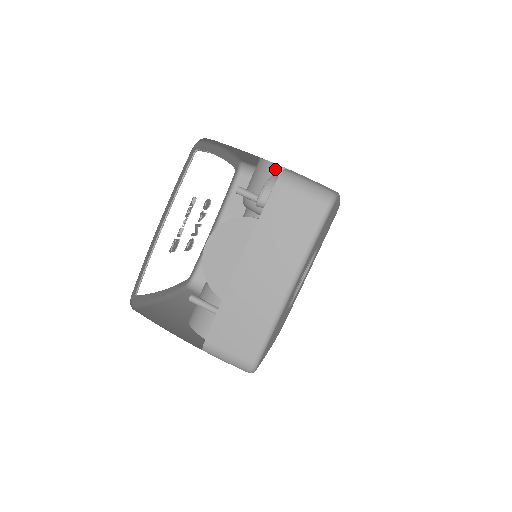
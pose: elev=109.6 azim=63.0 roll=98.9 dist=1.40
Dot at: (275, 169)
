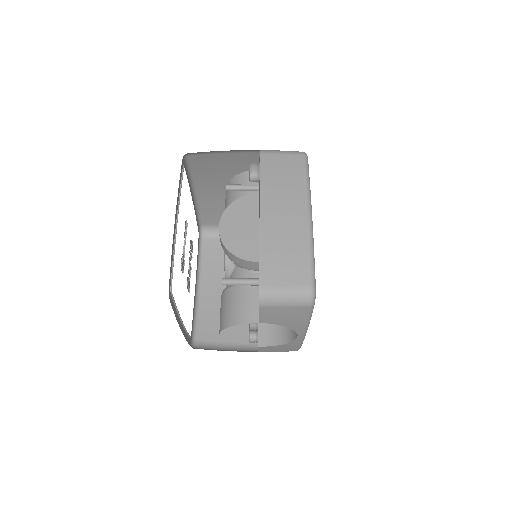
Dot at: (246, 174)
